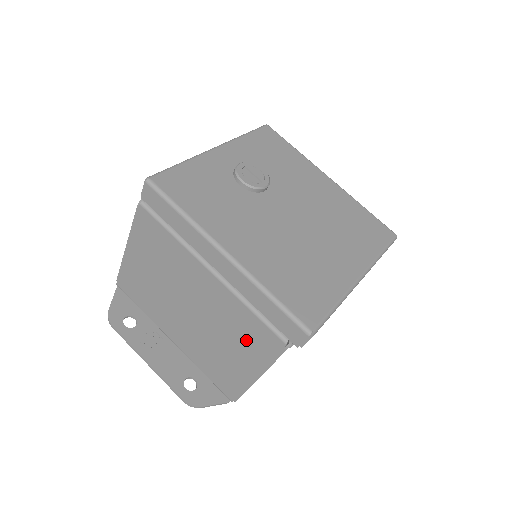
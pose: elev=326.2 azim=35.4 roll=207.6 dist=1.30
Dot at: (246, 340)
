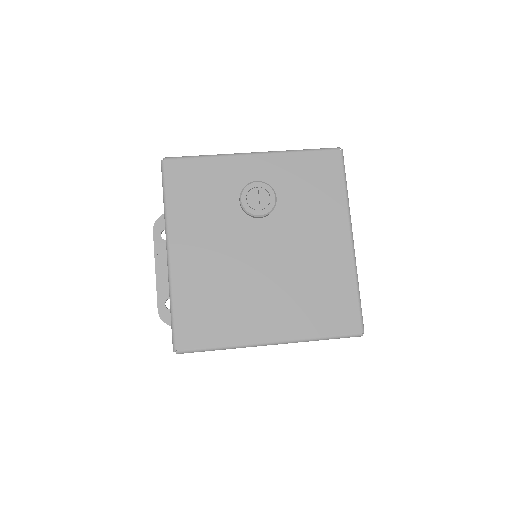
Dot at: occluded
